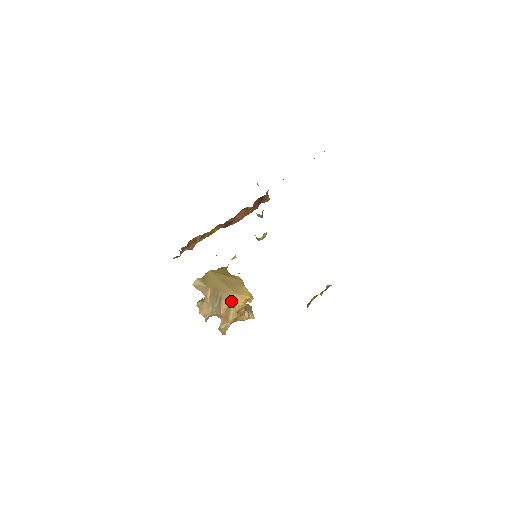
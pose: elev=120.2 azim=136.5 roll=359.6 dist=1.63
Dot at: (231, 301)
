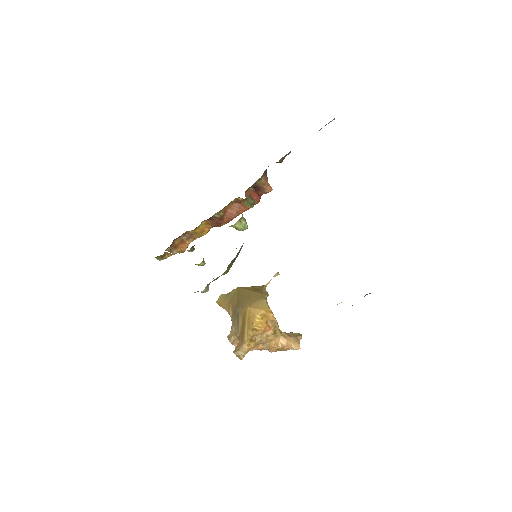
Dot at: (245, 317)
